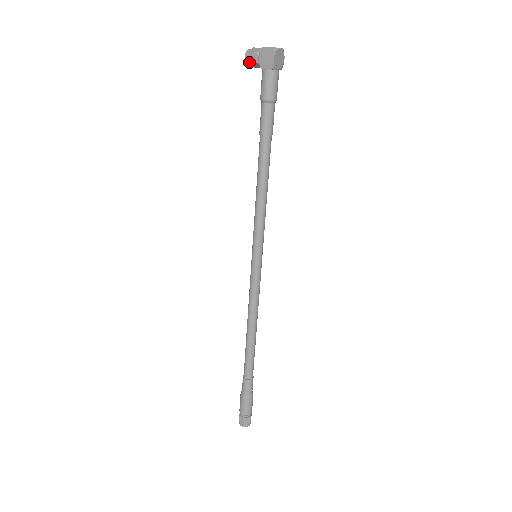
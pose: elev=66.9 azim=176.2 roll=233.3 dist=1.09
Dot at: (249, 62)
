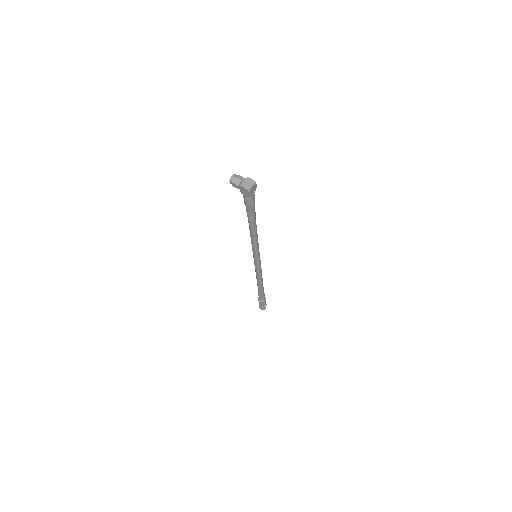
Dot at: (233, 186)
